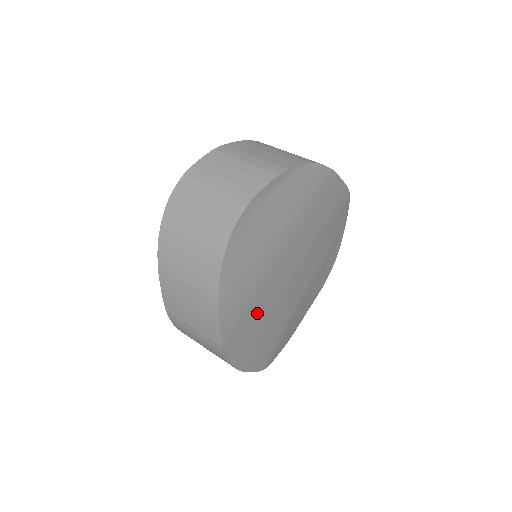
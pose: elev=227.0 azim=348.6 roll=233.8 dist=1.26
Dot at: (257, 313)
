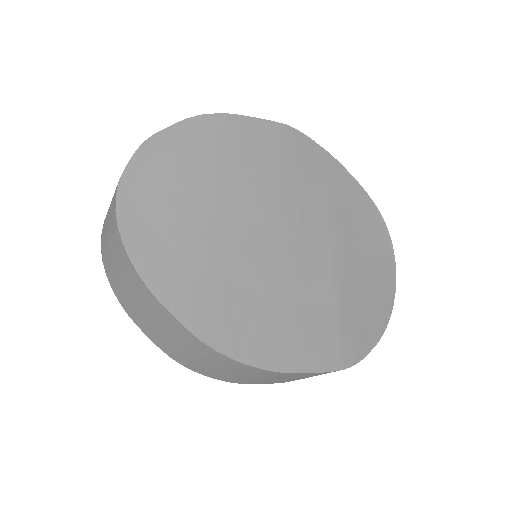
Dot at: (240, 289)
